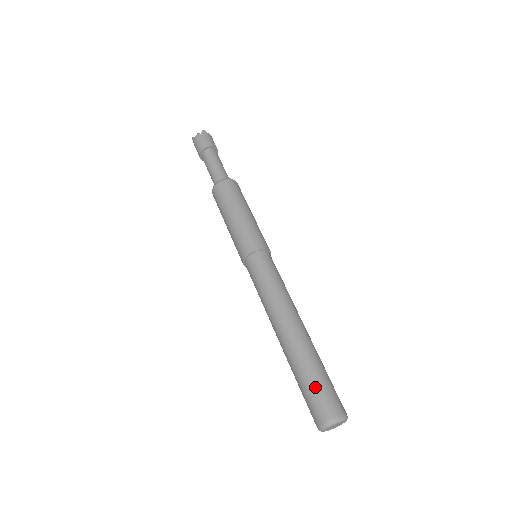
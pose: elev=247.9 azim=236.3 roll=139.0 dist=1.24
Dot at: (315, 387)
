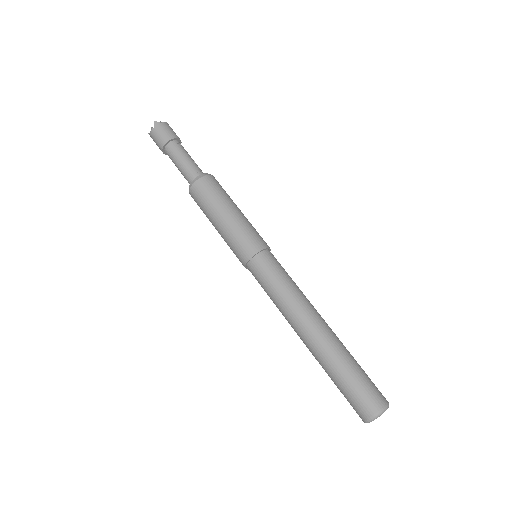
Dot at: (348, 388)
